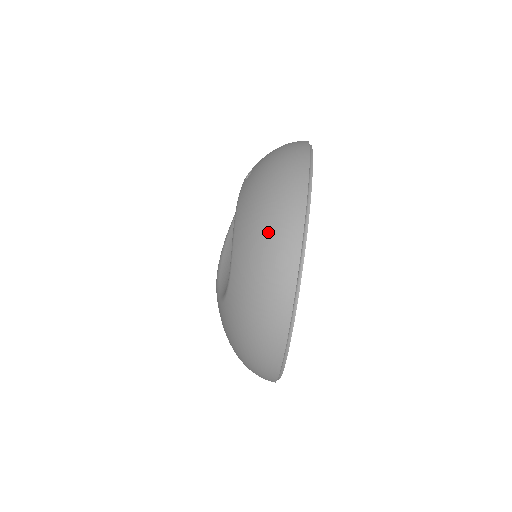
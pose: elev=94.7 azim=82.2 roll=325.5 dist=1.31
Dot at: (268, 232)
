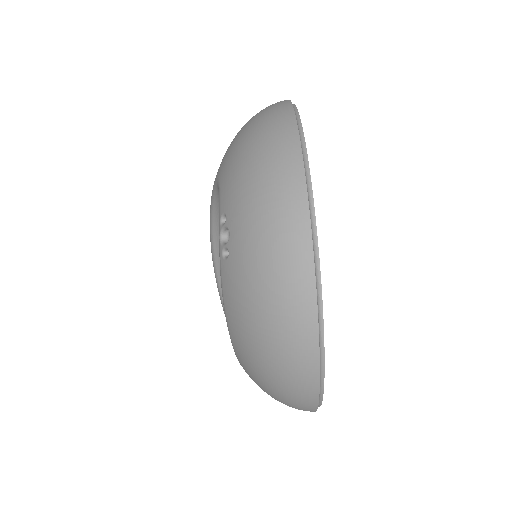
Dot at: (276, 385)
